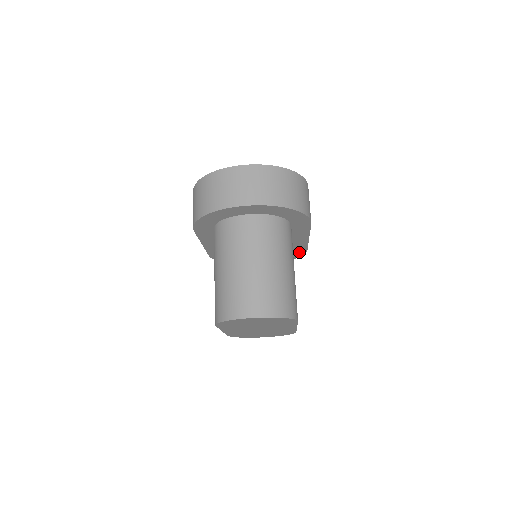
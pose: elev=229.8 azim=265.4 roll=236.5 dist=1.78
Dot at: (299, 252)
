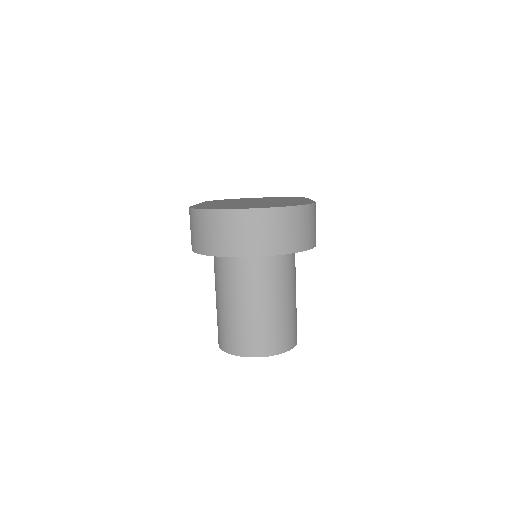
Dot at: occluded
